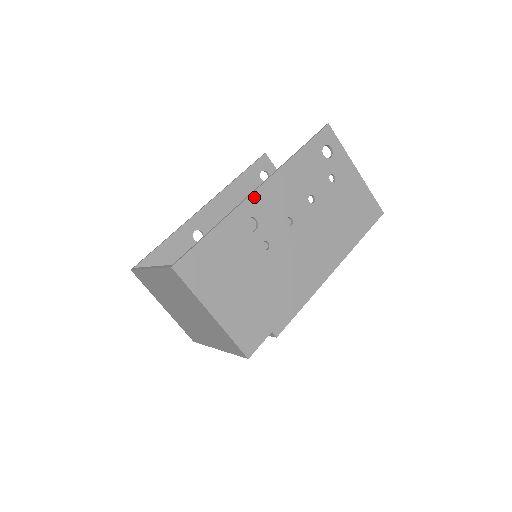
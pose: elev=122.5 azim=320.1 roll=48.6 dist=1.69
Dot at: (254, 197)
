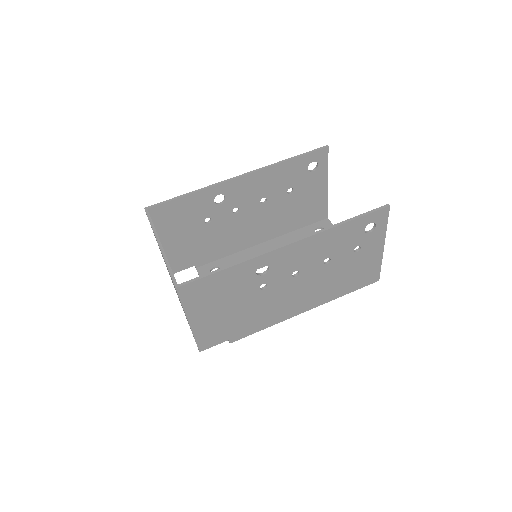
Dot at: (279, 251)
